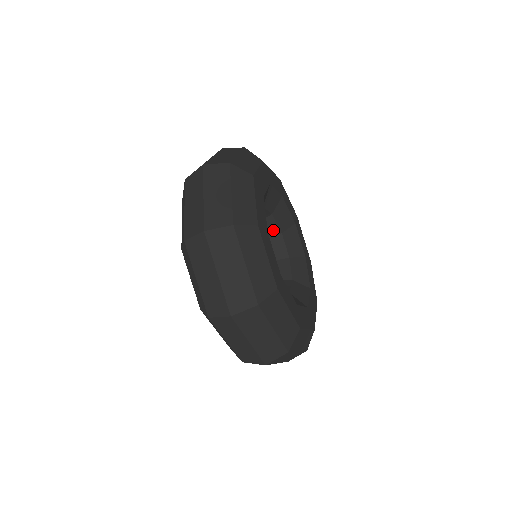
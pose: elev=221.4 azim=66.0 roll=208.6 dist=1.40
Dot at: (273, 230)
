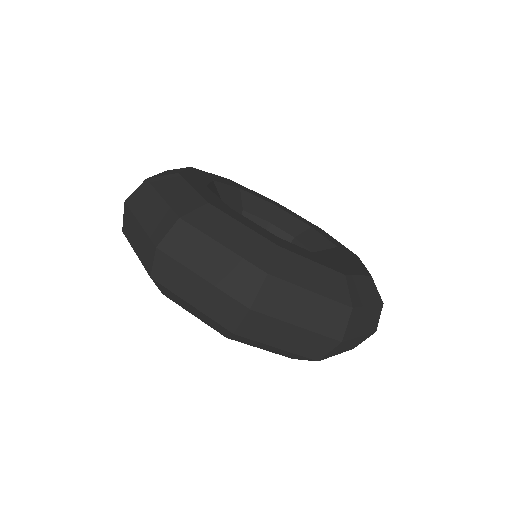
Dot at: occluded
